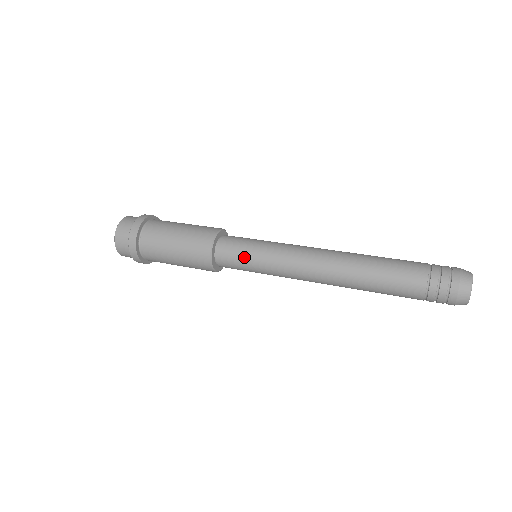
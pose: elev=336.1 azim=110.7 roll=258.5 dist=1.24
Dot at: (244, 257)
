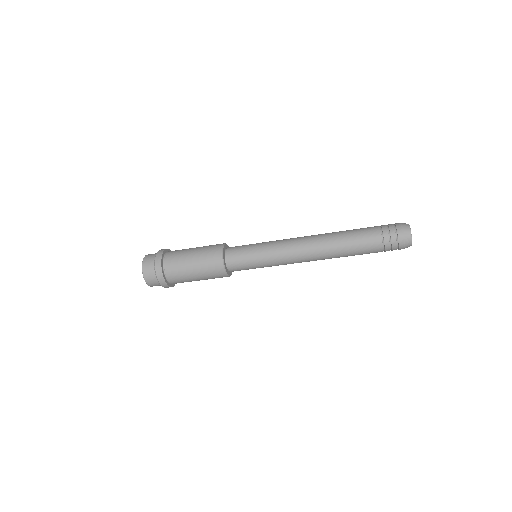
Dot at: (248, 256)
